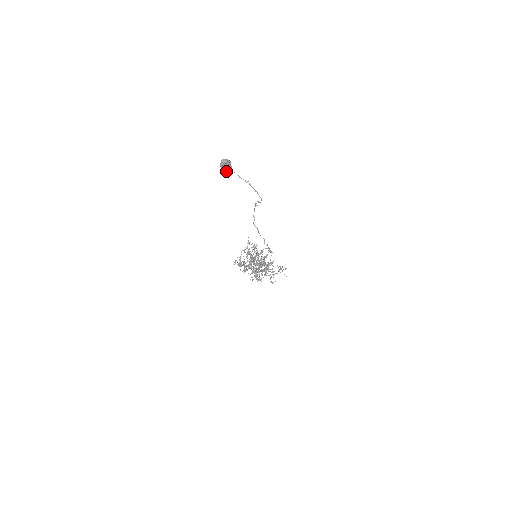
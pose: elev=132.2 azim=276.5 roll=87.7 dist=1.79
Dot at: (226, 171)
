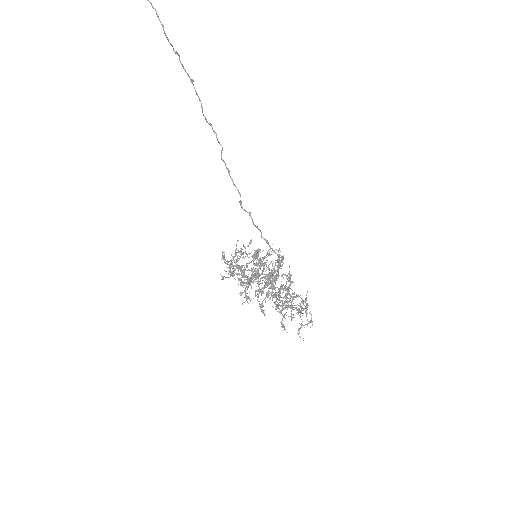
Dot at: out of frame
